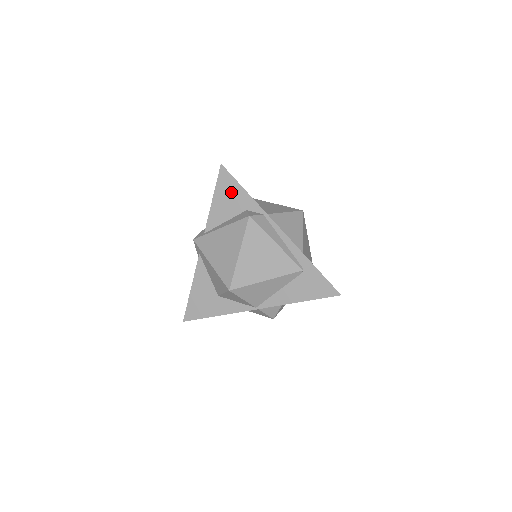
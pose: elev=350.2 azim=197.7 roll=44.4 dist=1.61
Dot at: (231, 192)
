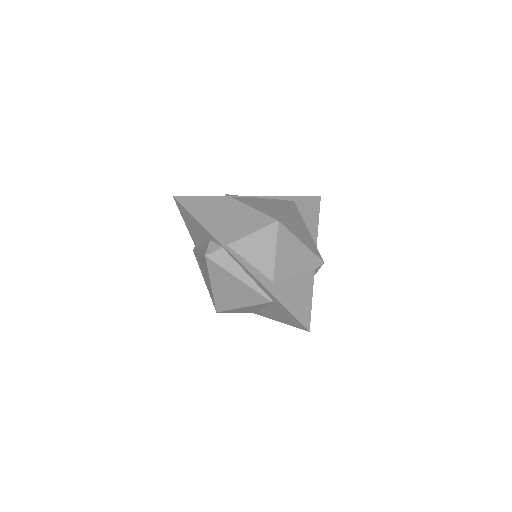
Dot at: (192, 222)
